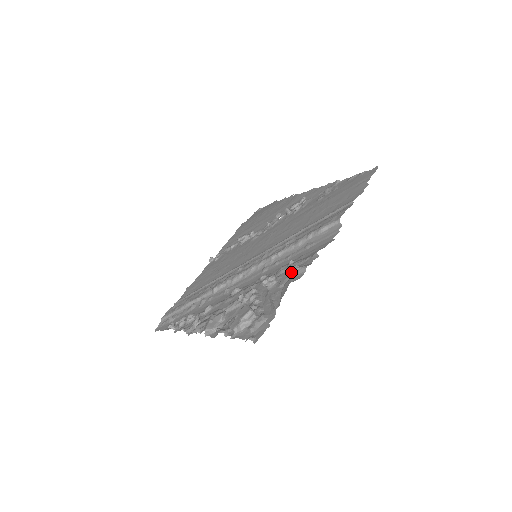
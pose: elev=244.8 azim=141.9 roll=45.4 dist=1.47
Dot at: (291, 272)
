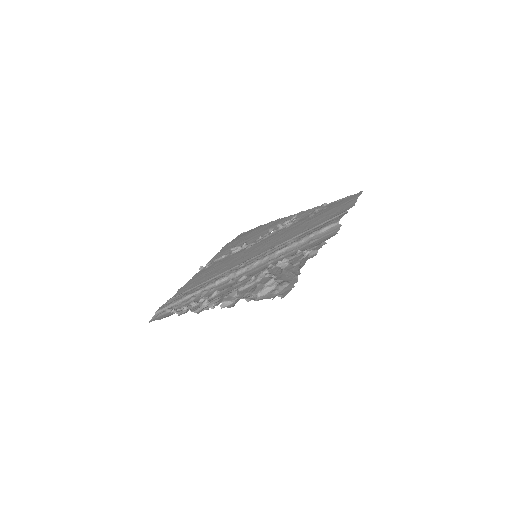
Dot at: (304, 254)
